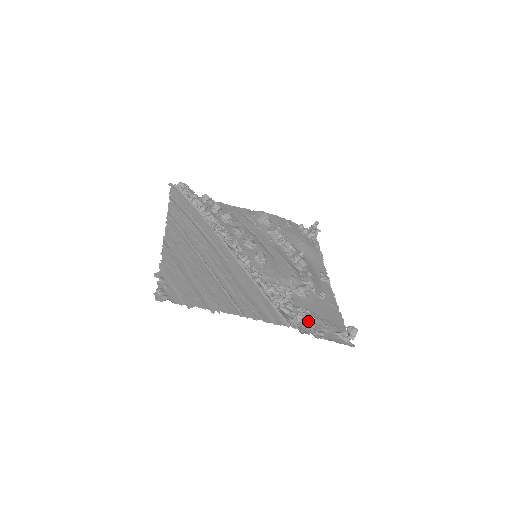
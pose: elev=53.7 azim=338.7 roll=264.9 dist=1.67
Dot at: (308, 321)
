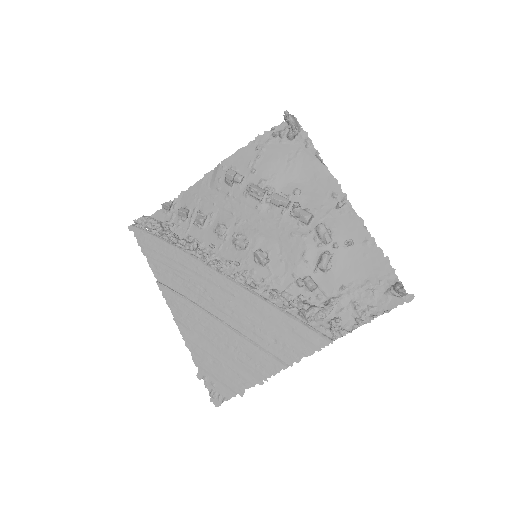
Dot at: (349, 304)
